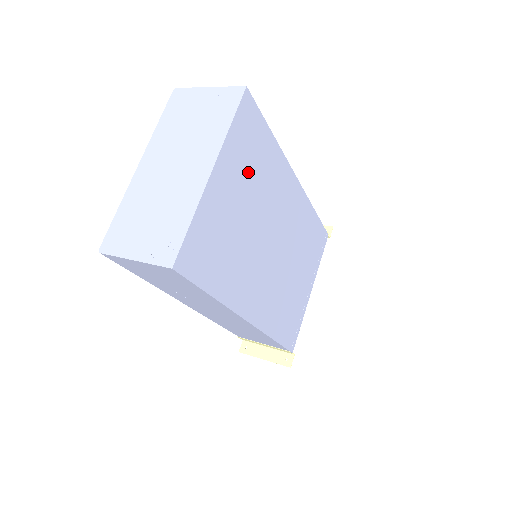
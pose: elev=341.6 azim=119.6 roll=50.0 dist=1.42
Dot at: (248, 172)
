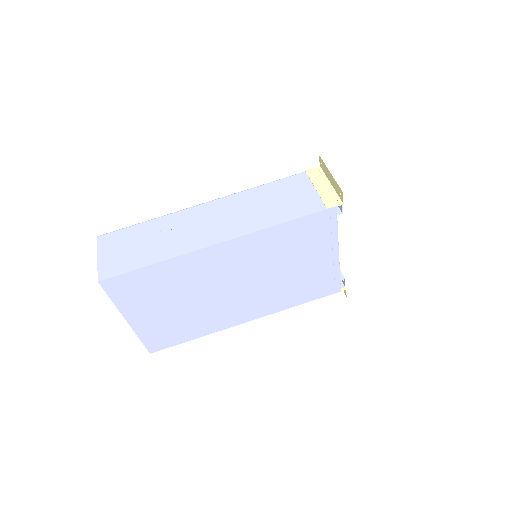
Dot at: (155, 296)
